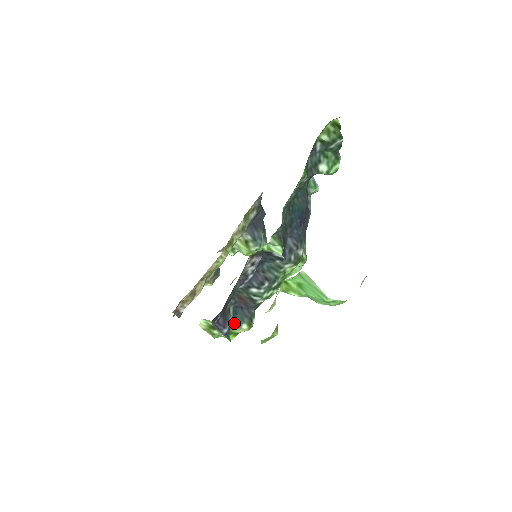
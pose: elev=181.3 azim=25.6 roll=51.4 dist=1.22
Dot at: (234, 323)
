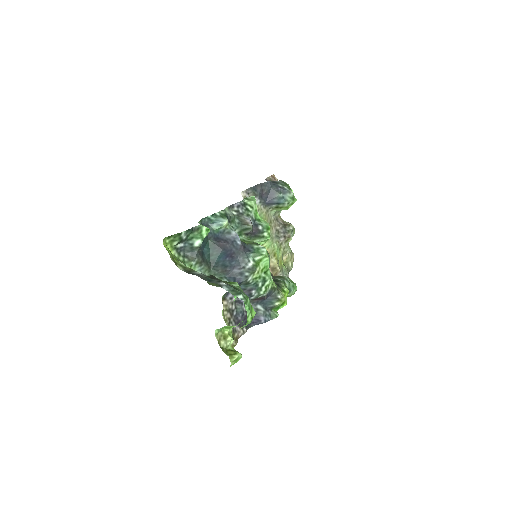
Dot at: (269, 308)
